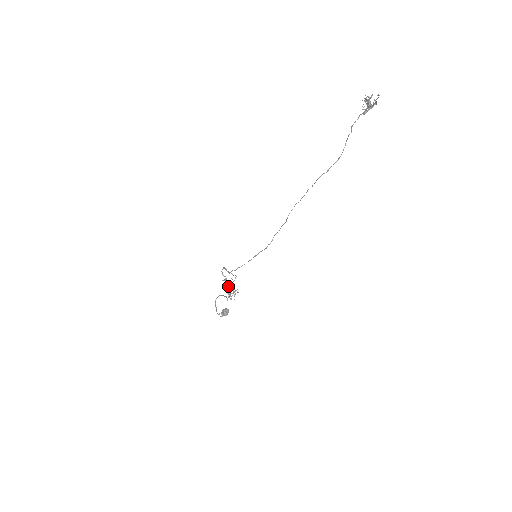
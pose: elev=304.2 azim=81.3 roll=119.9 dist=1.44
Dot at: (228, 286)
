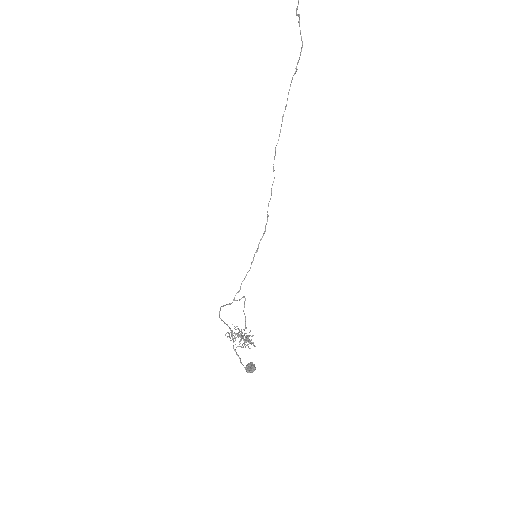
Dot at: (235, 338)
